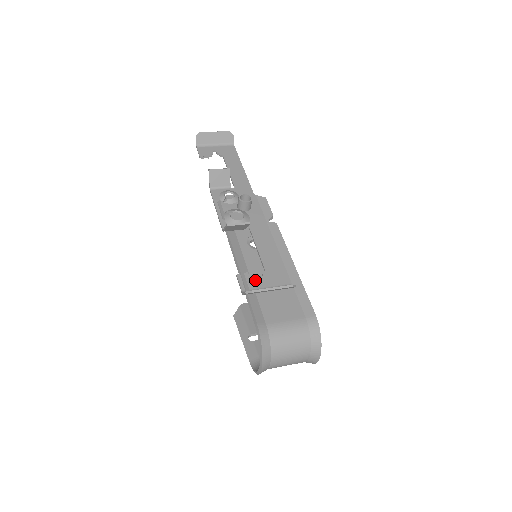
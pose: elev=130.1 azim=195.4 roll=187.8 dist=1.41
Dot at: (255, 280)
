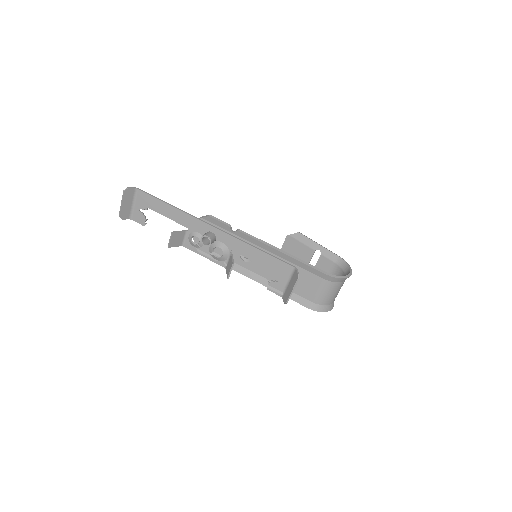
Dot at: (277, 283)
